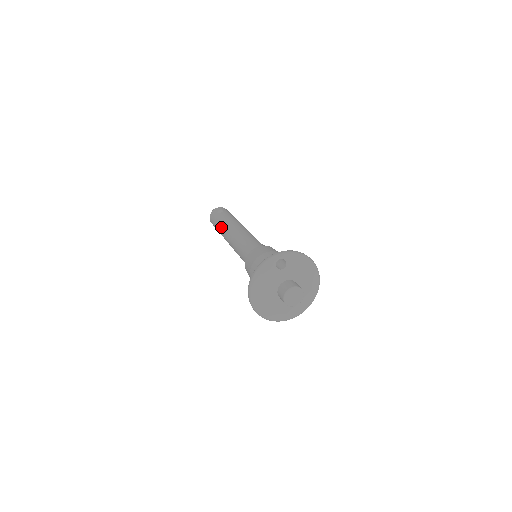
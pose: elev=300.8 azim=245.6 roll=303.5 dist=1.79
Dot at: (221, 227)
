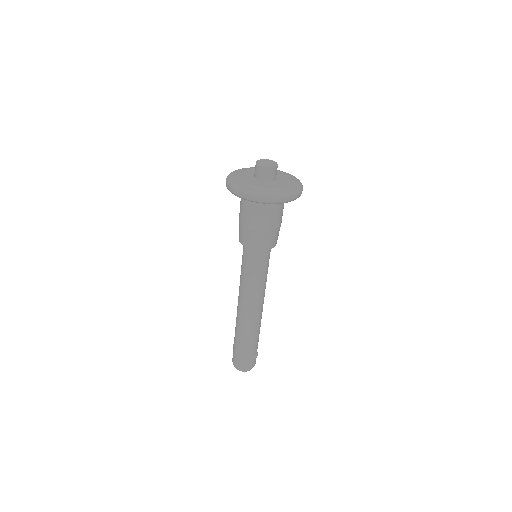
Dot at: (236, 327)
